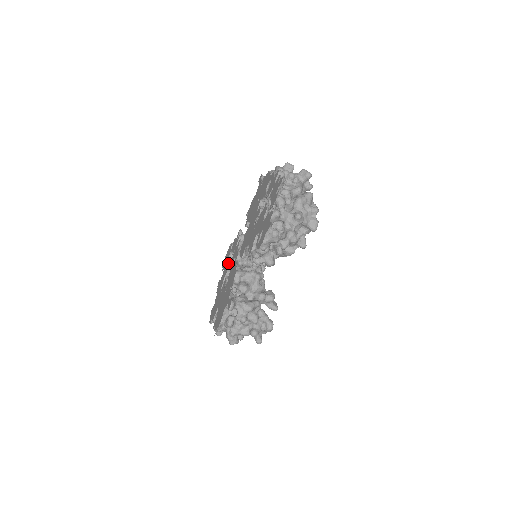
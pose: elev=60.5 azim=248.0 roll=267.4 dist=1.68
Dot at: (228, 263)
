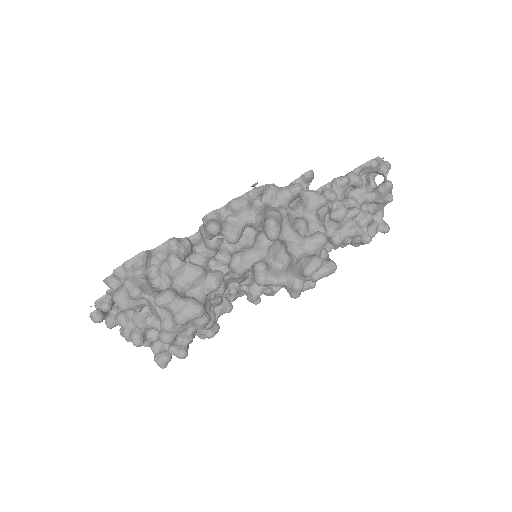
Dot at: occluded
